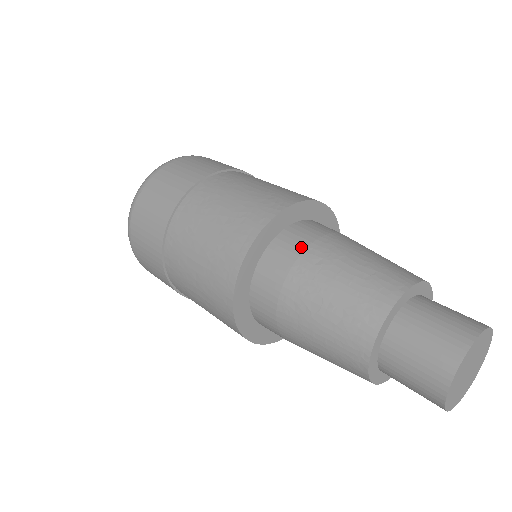
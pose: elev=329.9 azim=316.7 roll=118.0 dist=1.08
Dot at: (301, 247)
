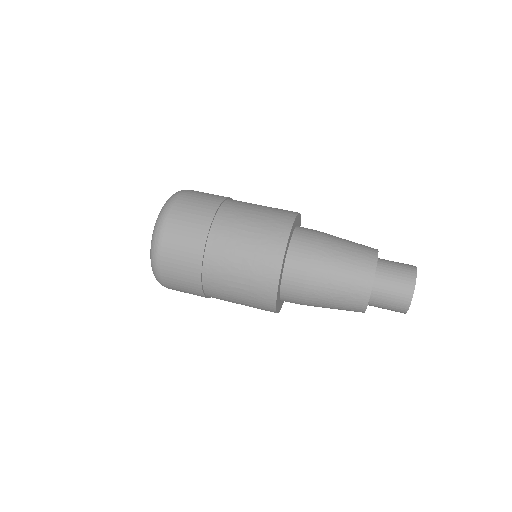
Dot at: (315, 231)
